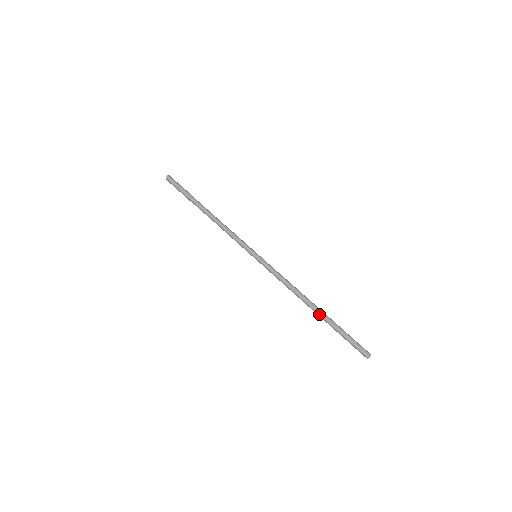
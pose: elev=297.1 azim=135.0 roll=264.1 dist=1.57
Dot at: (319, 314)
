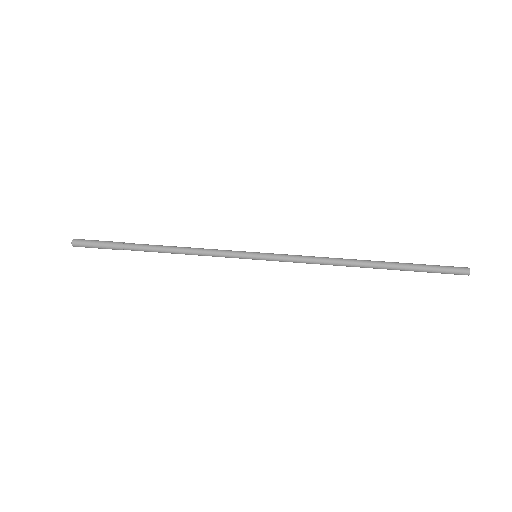
Dot at: (380, 261)
